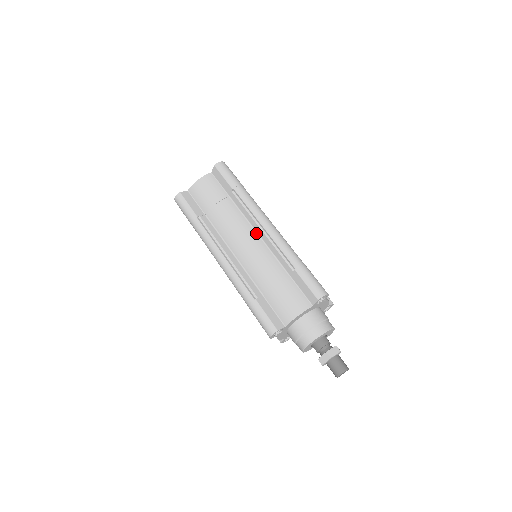
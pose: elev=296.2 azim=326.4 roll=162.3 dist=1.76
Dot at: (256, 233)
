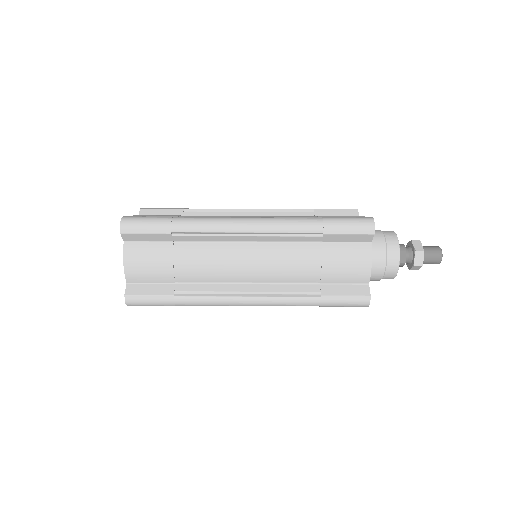
Dot at: occluded
